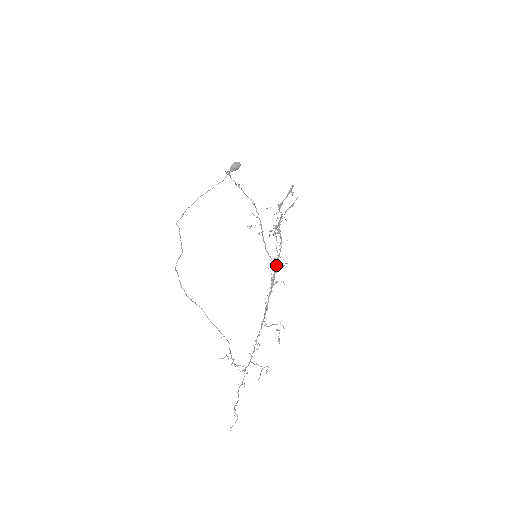
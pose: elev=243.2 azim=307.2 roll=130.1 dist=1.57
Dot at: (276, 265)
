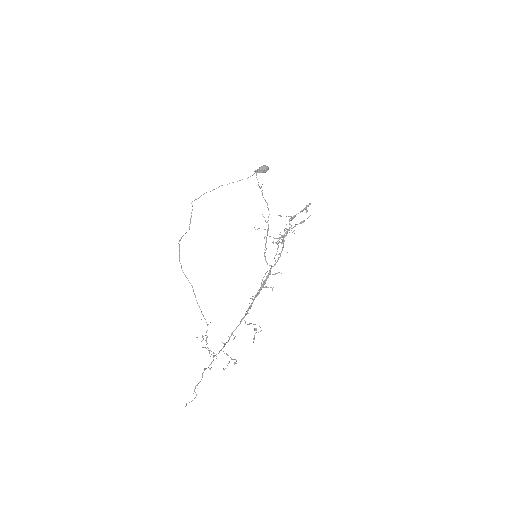
Dot at: (270, 271)
